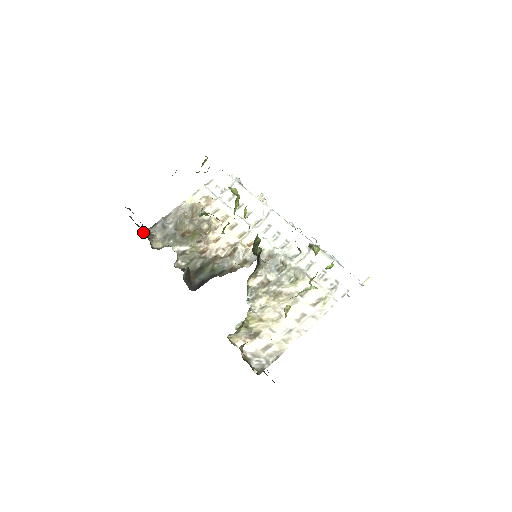
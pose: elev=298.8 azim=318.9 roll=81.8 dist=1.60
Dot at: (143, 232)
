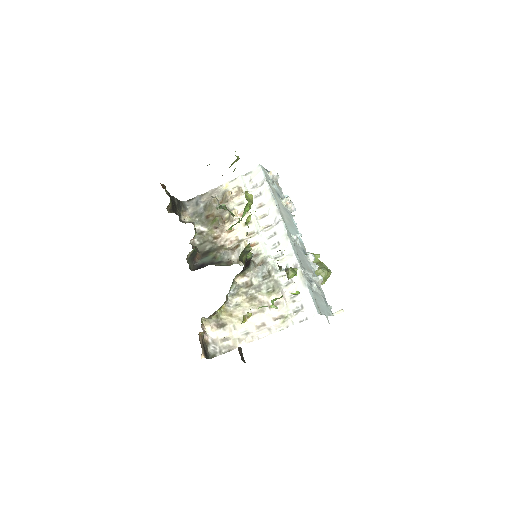
Dot at: (170, 208)
